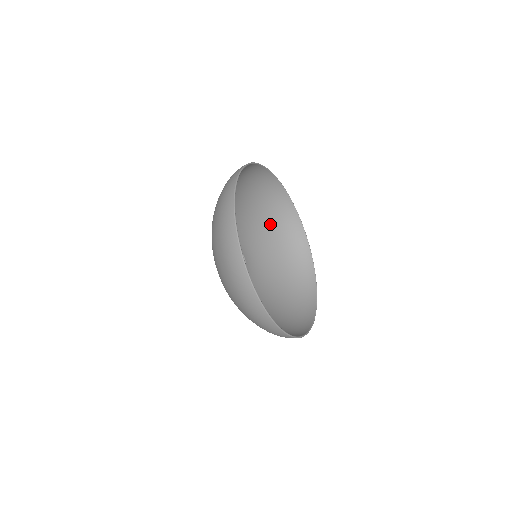
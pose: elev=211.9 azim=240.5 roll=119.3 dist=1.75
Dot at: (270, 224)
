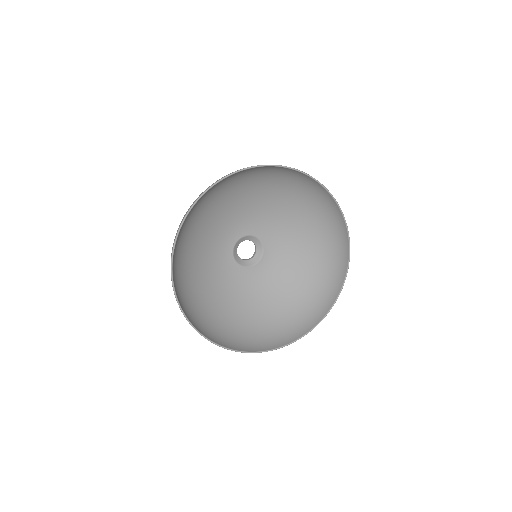
Dot at: (311, 218)
